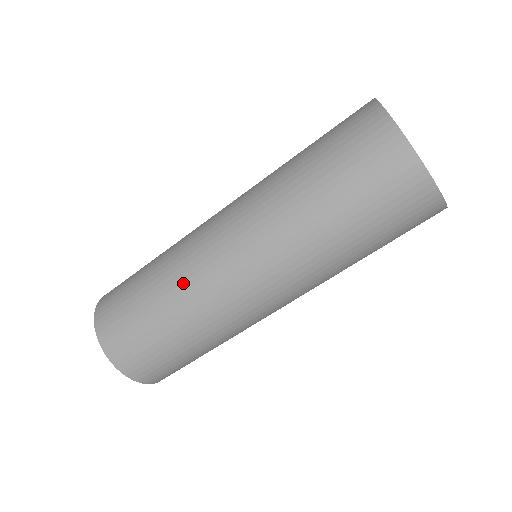
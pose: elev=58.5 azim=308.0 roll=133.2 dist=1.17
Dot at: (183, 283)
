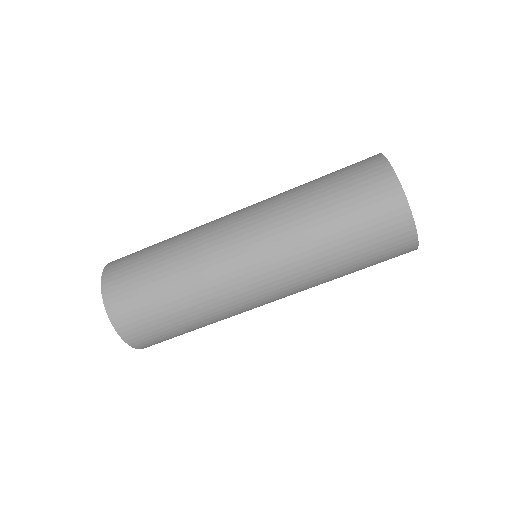
Dot at: (208, 295)
